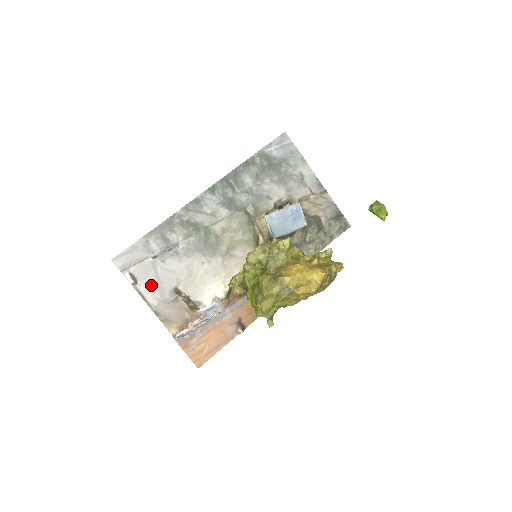
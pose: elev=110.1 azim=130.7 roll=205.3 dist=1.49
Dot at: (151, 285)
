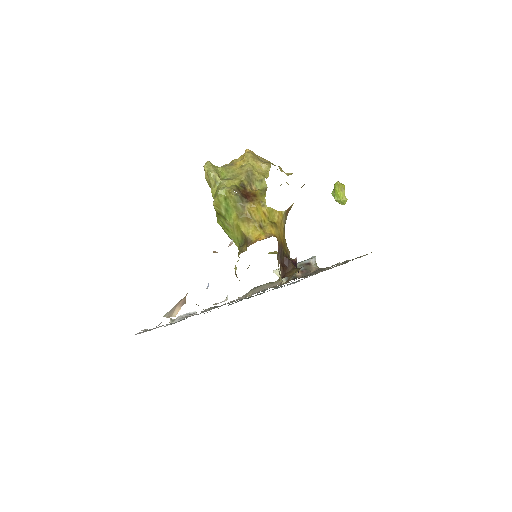
Dot at: occluded
